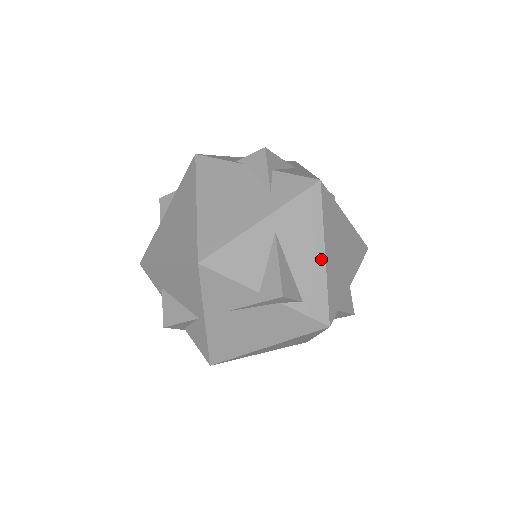
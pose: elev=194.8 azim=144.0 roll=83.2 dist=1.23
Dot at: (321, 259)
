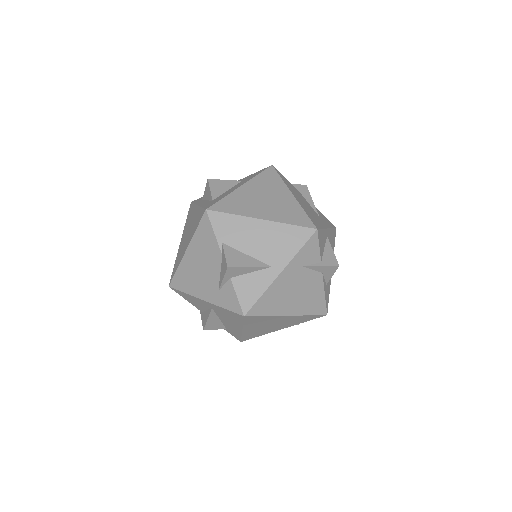
Dot at: (239, 330)
